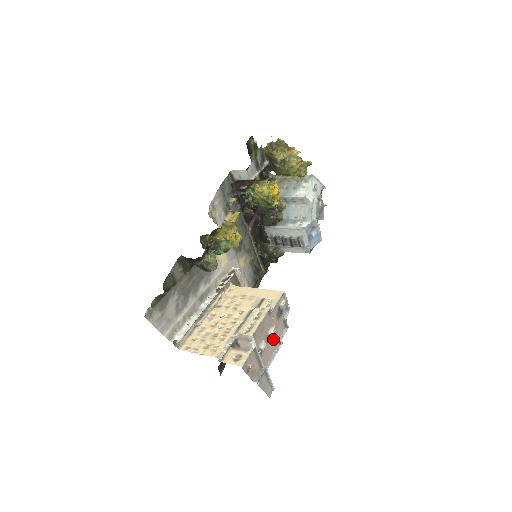
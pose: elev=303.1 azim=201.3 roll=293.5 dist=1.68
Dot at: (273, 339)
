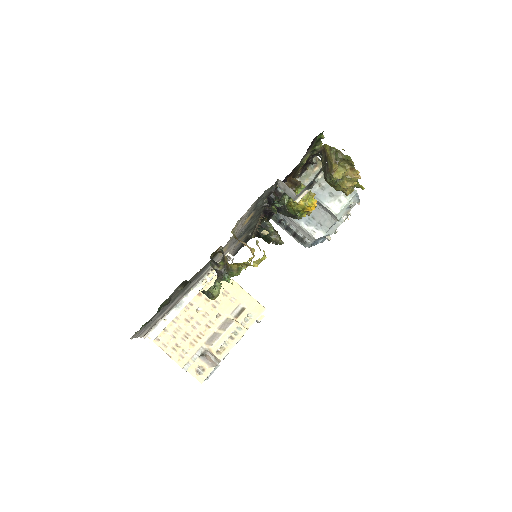
Dot at: occluded
